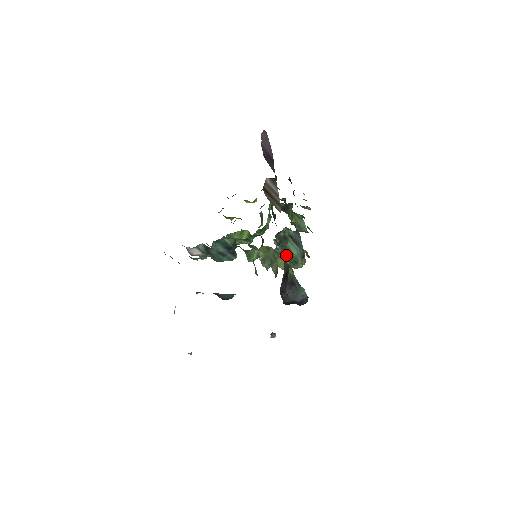
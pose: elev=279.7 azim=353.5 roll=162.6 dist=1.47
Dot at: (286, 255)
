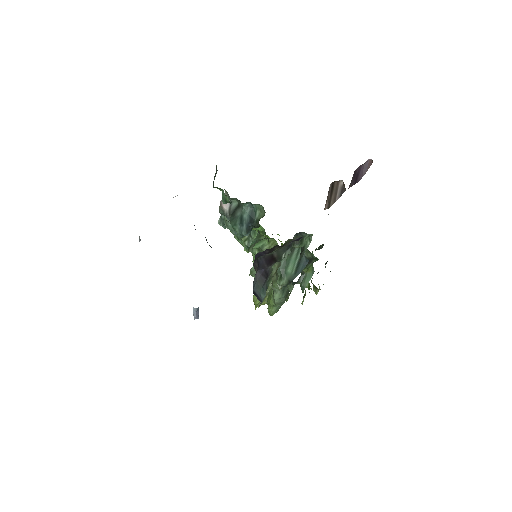
Dot at: (289, 247)
